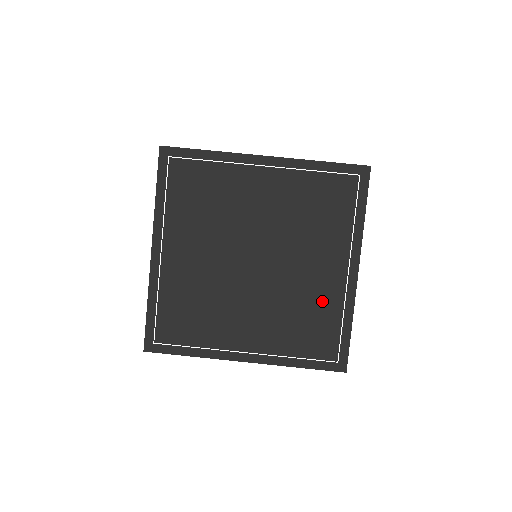
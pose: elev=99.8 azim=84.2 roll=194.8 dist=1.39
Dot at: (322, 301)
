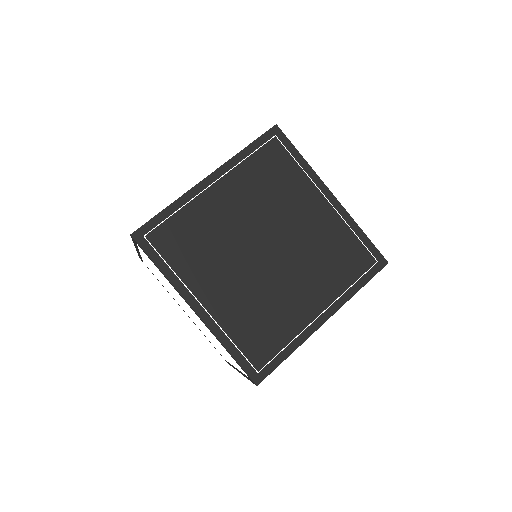
Dot at: (331, 233)
